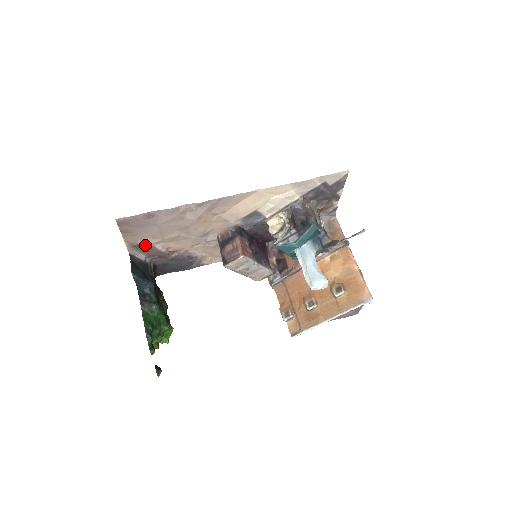
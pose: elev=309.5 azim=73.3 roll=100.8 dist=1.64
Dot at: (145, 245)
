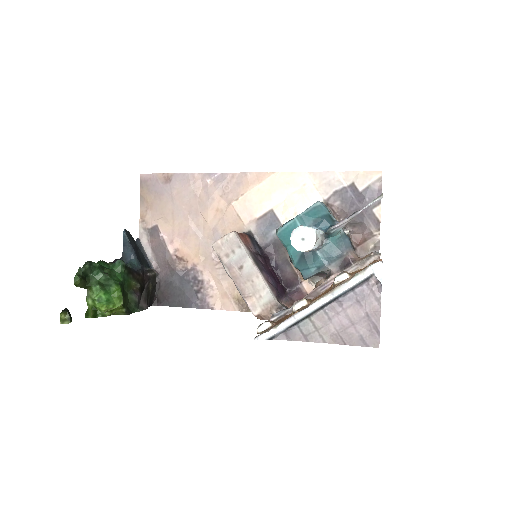
Dot at: (156, 232)
